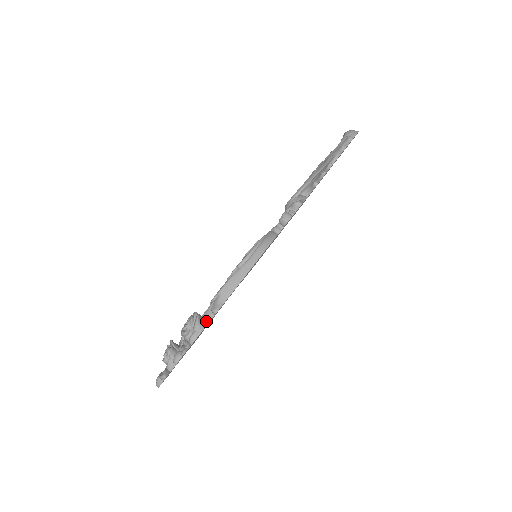
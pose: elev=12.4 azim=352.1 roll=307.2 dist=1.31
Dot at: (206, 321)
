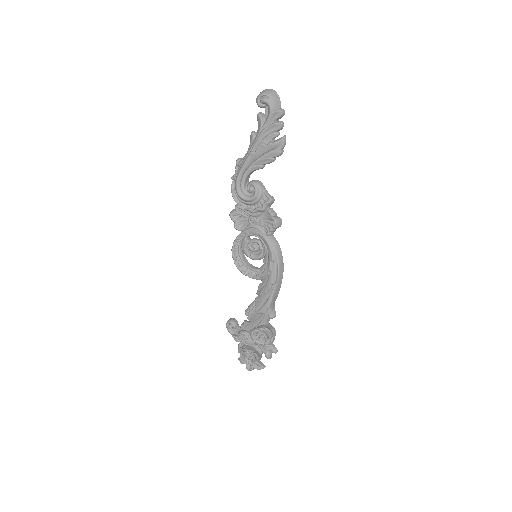
Dot at: (269, 325)
